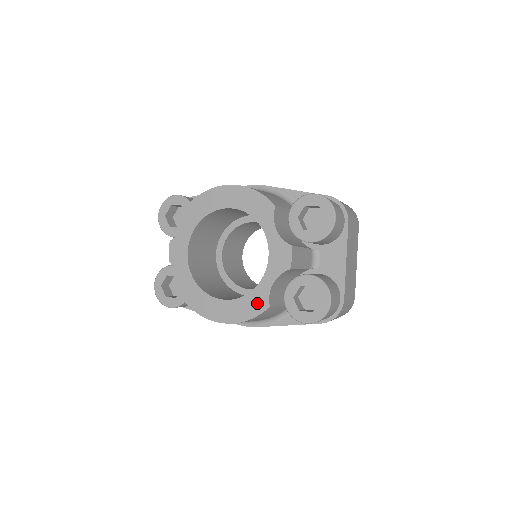
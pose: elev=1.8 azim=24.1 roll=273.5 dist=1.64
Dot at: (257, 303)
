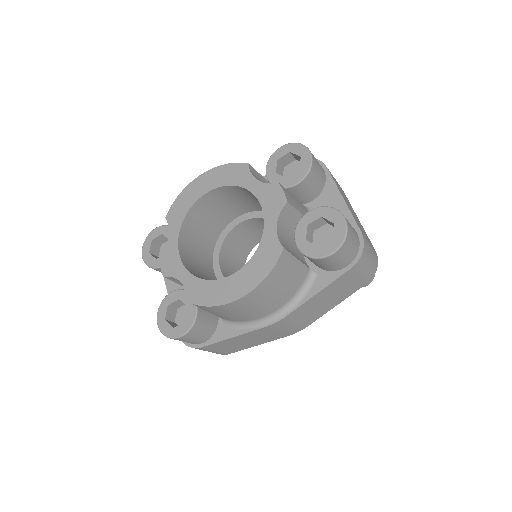
Dot at: (269, 253)
